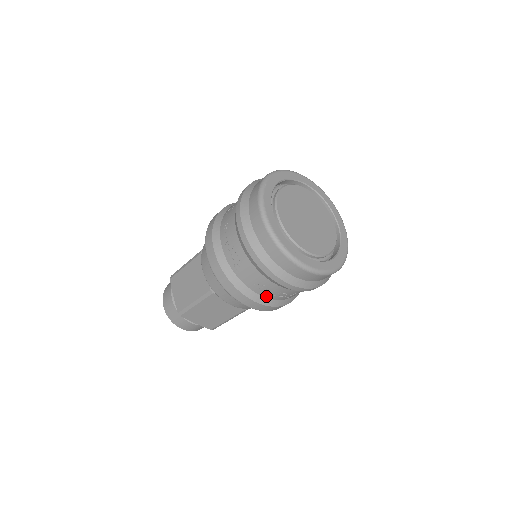
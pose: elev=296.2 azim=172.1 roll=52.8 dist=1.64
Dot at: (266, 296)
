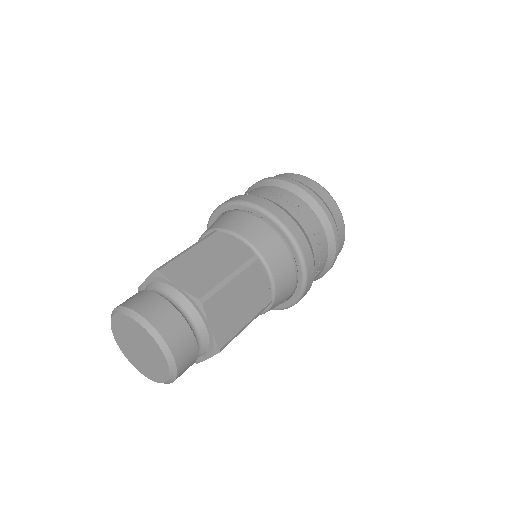
Dot at: (315, 256)
